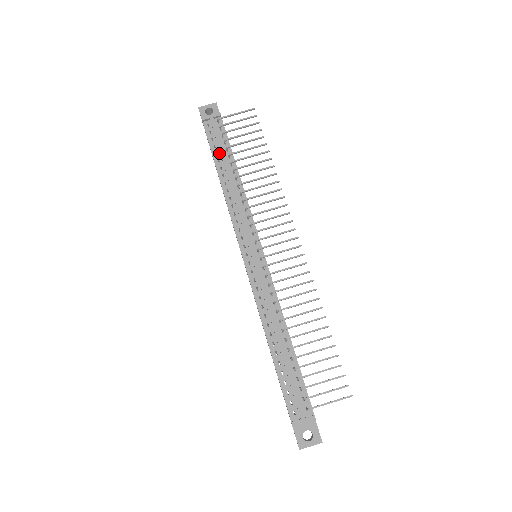
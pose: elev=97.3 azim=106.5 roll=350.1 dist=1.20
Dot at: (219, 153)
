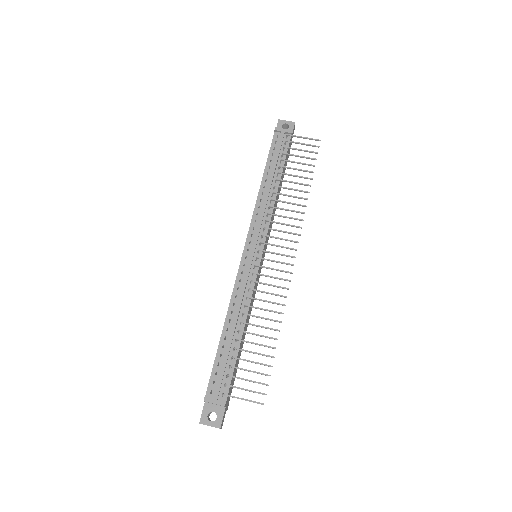
Dot at: (273, 161)
